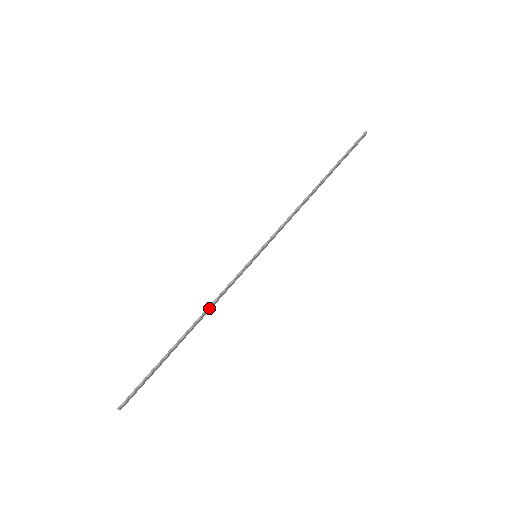
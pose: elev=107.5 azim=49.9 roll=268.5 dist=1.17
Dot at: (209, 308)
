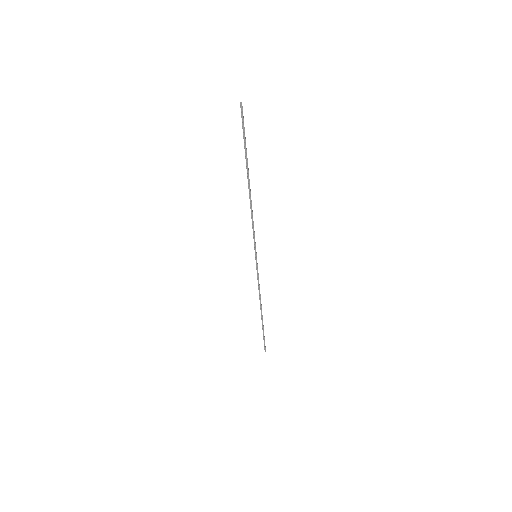
Dot at: (260, 297)
